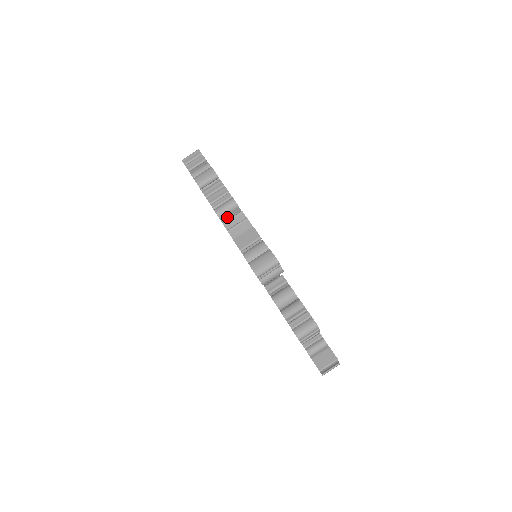
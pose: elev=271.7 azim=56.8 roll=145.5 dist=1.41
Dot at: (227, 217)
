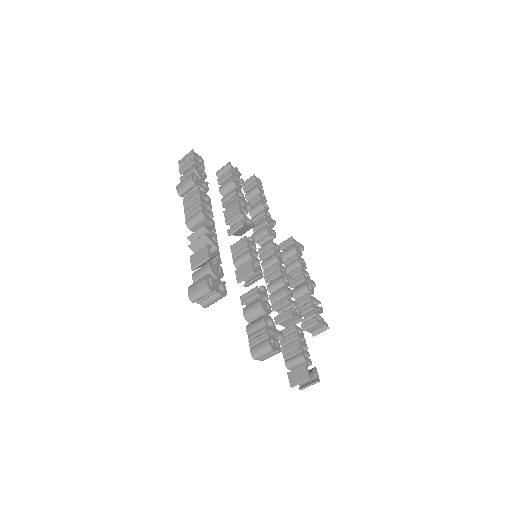
Dot at: (198, 228)
